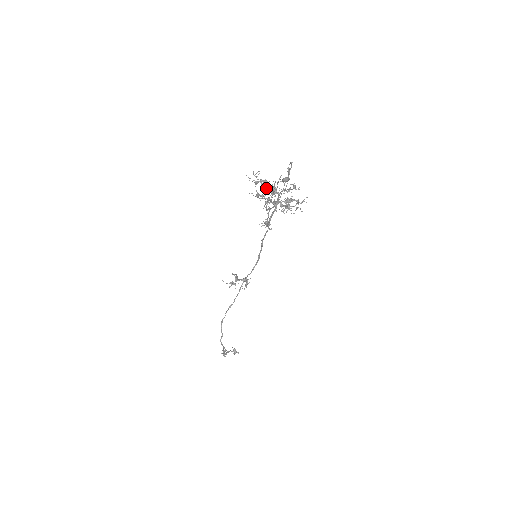
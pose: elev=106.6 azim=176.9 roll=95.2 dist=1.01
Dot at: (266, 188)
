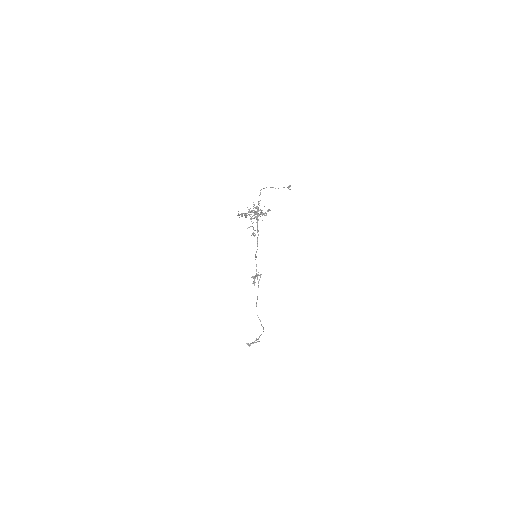
Dot at: (255, 211)
